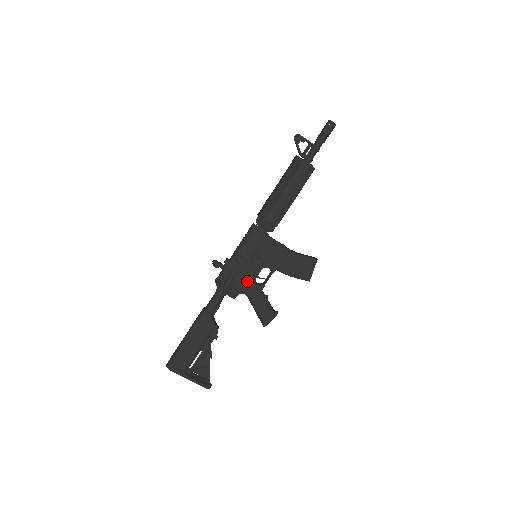
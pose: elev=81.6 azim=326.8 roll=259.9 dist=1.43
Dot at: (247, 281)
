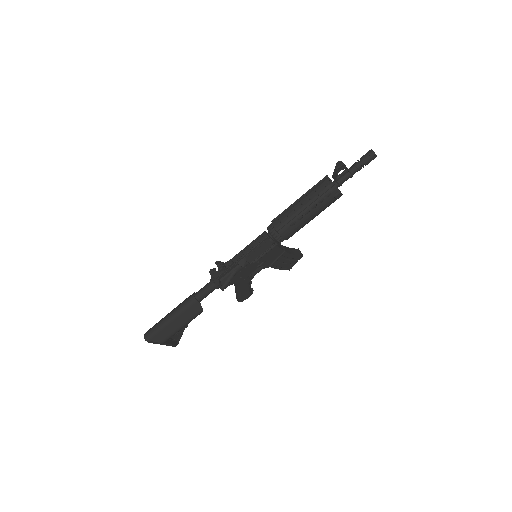
Dot at: (242, 277)
